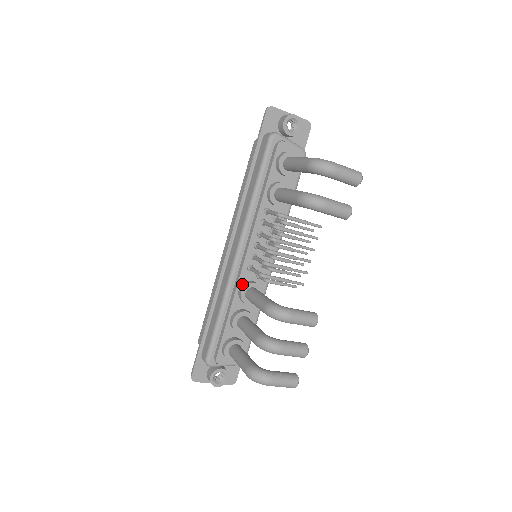
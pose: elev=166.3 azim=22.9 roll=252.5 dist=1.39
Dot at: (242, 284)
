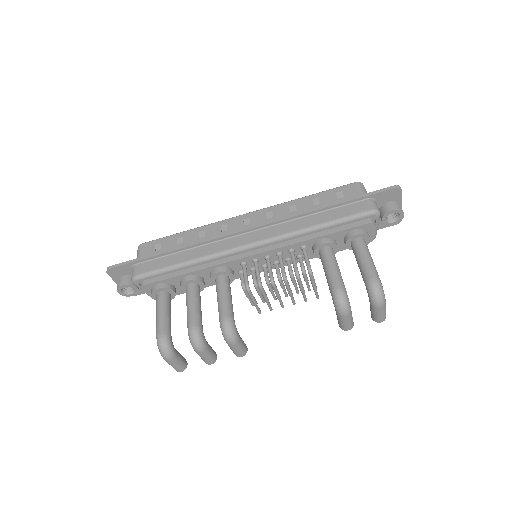
Dot at: (225, 266)
